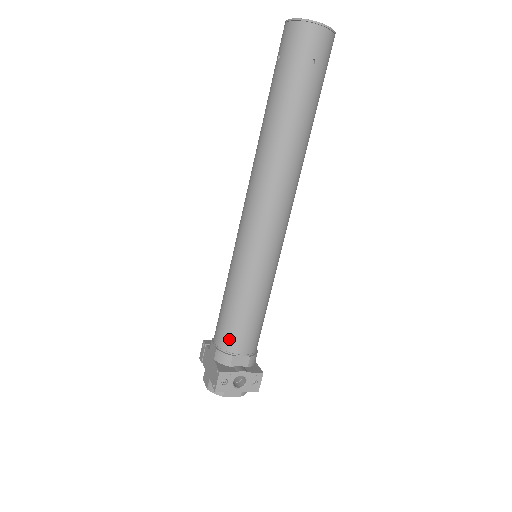
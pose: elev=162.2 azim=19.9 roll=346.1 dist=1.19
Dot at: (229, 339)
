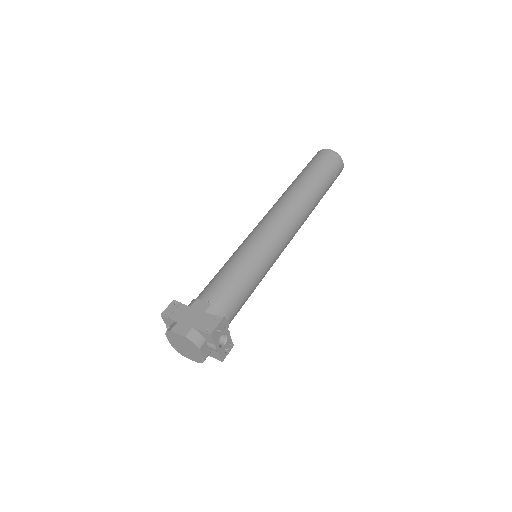
Dot at: (227, 300)
